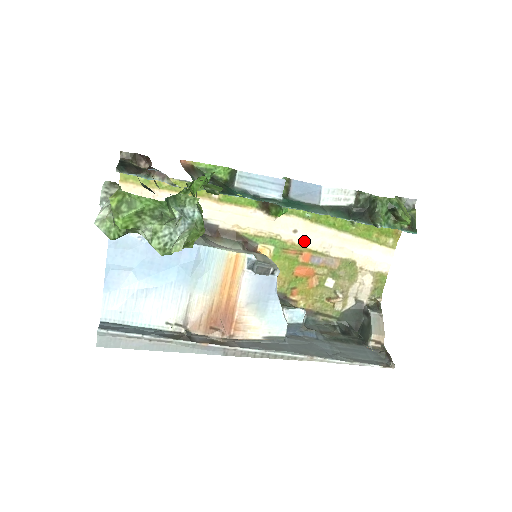
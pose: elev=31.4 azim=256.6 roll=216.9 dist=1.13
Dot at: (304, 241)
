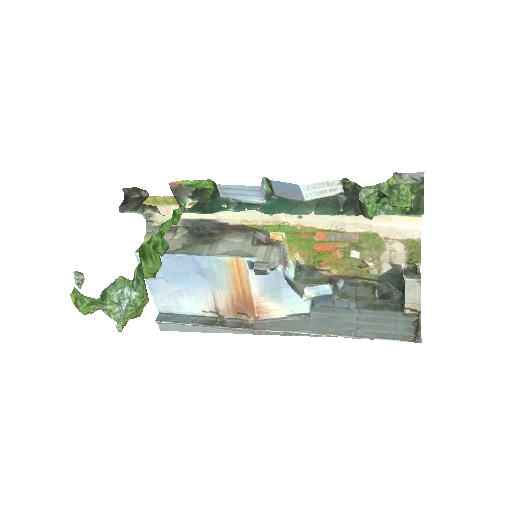
Dot at: (313, 223)
